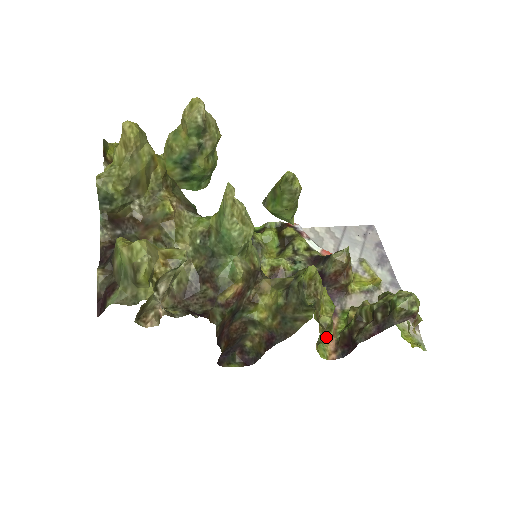
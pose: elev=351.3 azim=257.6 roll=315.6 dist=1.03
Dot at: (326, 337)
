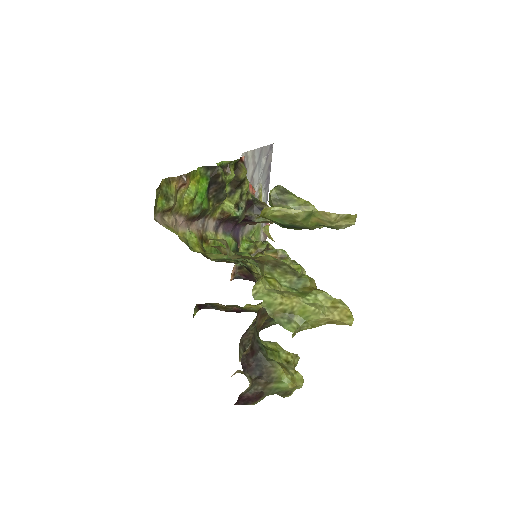
Dot at: occluded
